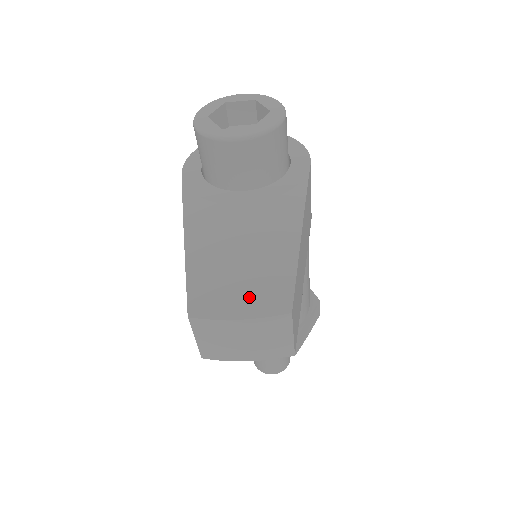
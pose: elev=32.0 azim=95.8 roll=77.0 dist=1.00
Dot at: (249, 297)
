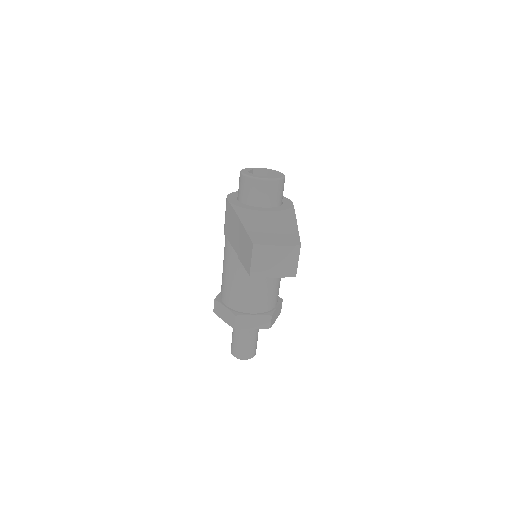
Dot at: (280, 239)
